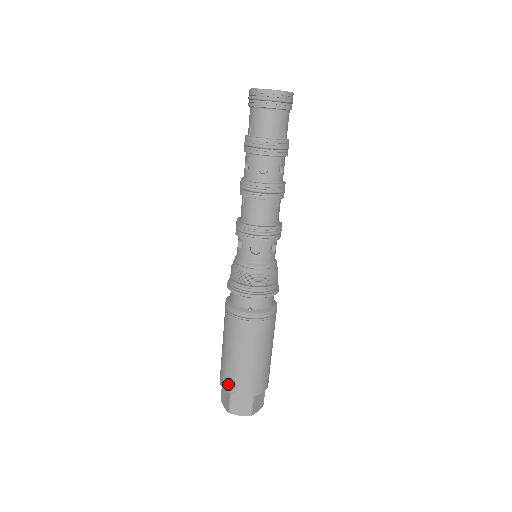
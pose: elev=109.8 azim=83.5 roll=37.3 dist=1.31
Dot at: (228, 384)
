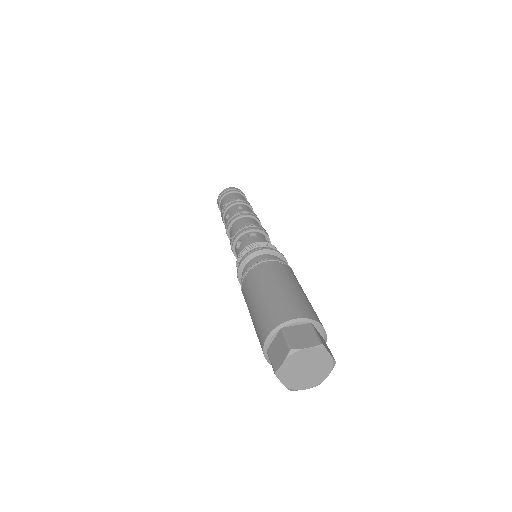
Dot at: (273, 319)
